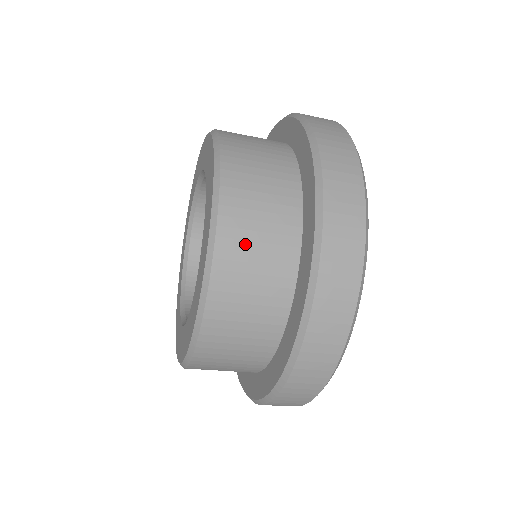
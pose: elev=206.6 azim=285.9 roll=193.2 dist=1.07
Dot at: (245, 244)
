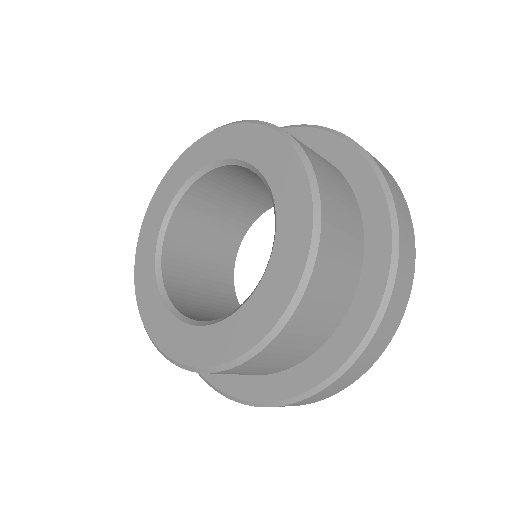
Dot at: (325, 170)
